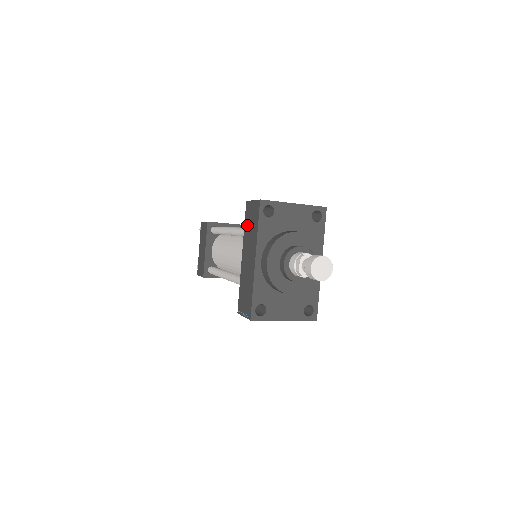
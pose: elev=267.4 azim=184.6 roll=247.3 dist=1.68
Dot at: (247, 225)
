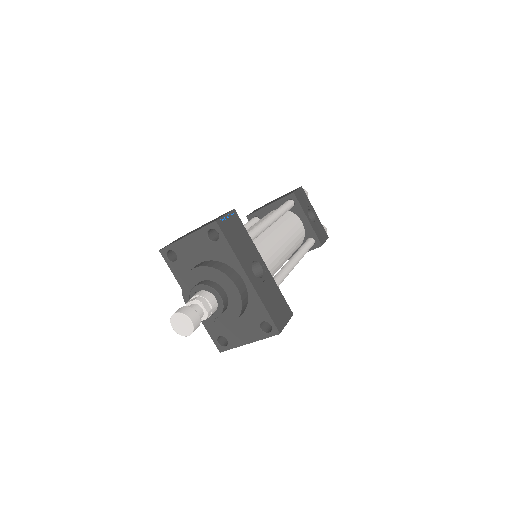
Dot at: occluded
